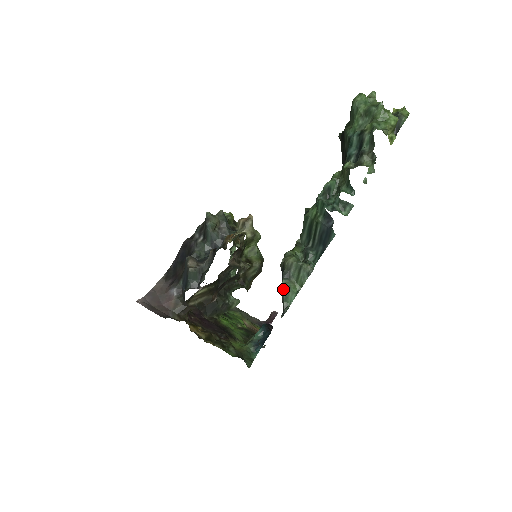
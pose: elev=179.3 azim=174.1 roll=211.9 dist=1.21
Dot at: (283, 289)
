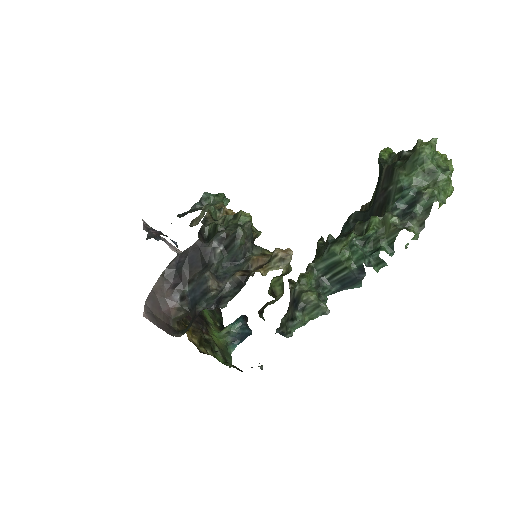
Dot at: (294, 320)
